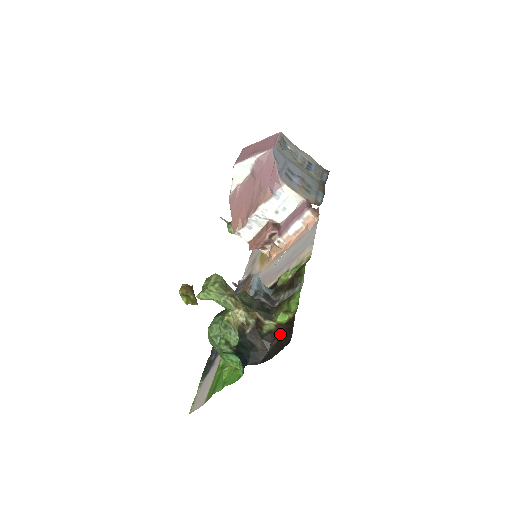
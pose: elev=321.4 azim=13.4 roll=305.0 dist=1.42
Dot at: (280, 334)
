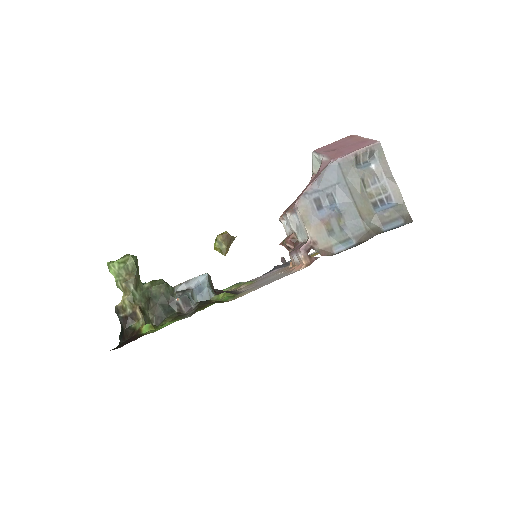
Dot at: (130, 338)
